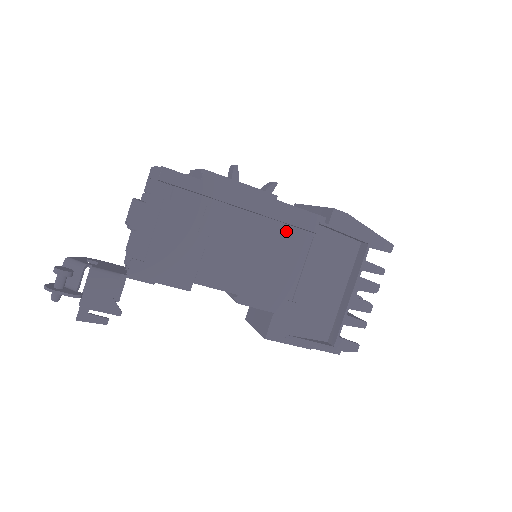
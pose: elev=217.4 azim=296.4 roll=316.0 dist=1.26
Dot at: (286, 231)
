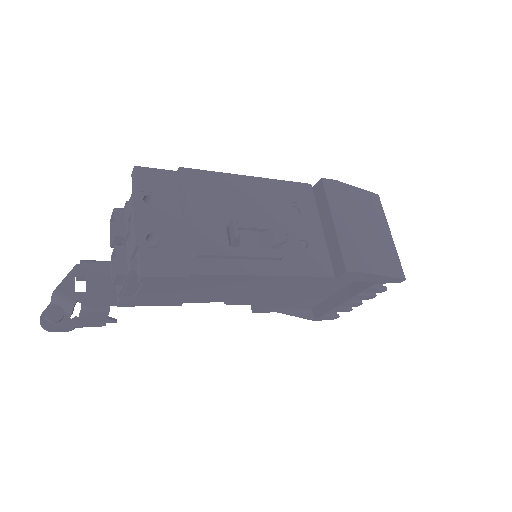
Dot at: occluded
